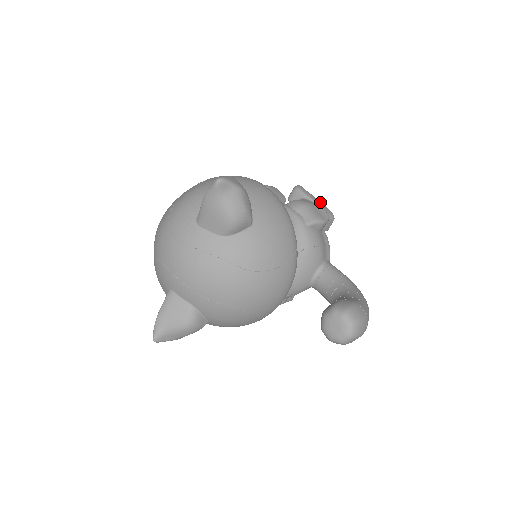
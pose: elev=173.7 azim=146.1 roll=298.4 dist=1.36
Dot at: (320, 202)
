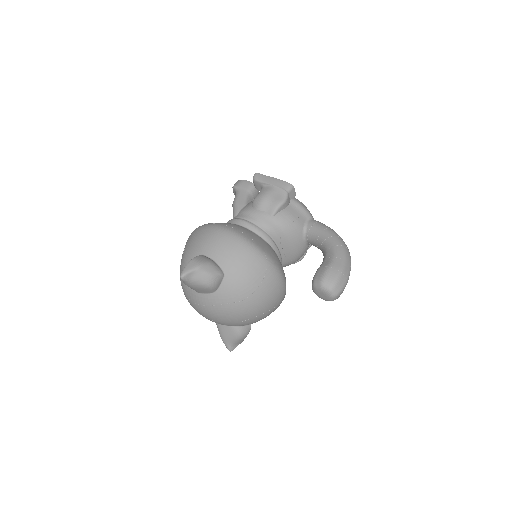
Dot at: (276, 180)
